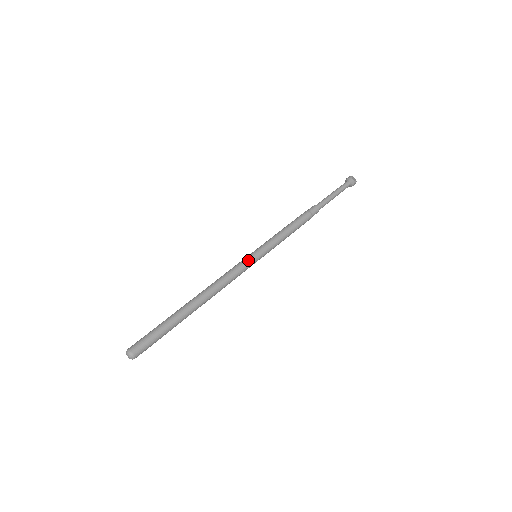
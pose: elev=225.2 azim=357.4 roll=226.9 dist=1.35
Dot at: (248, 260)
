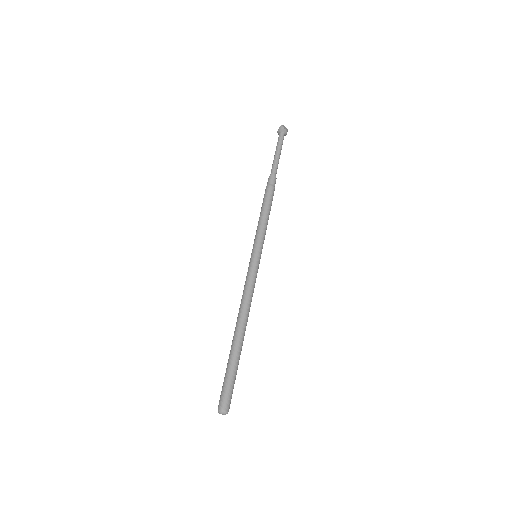
Dot at: (256, 266)
